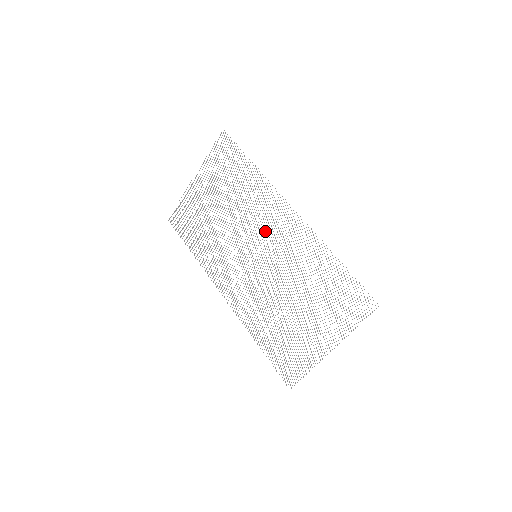
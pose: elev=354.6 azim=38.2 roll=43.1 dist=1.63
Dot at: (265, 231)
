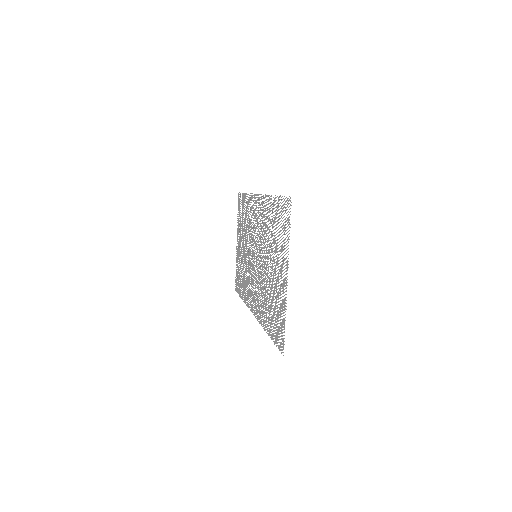
Dot at: (255, 230)
